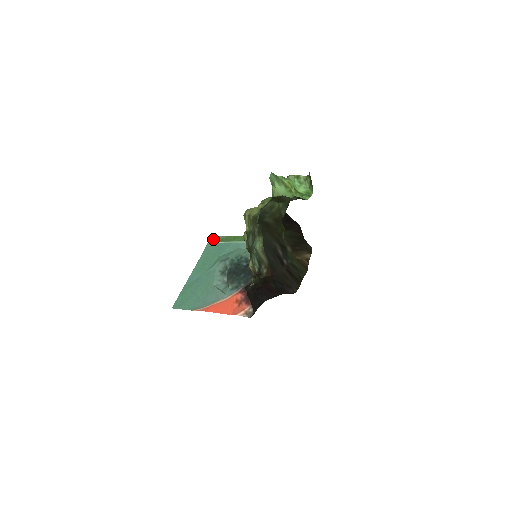
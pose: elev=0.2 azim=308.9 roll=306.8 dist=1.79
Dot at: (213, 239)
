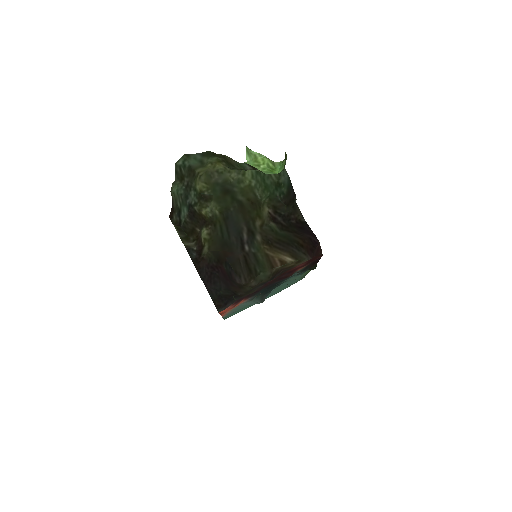
Dot at: (302, 278)
